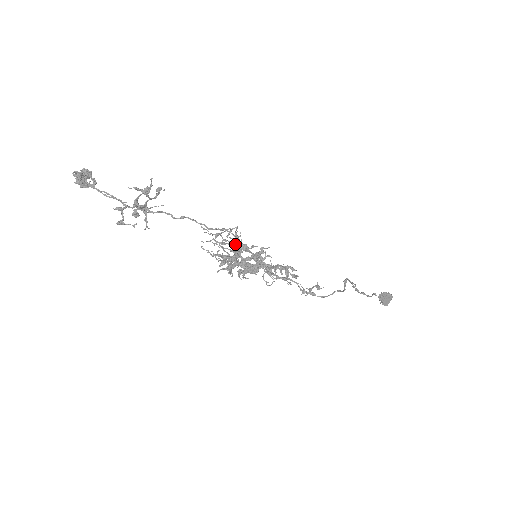
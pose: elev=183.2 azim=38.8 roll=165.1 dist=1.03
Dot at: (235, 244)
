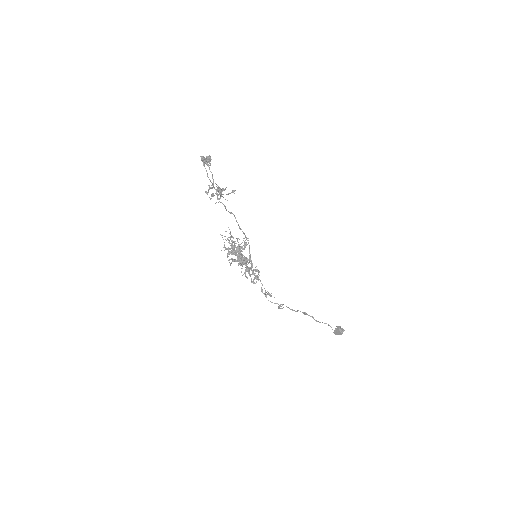
Dot at: (236, 247)
